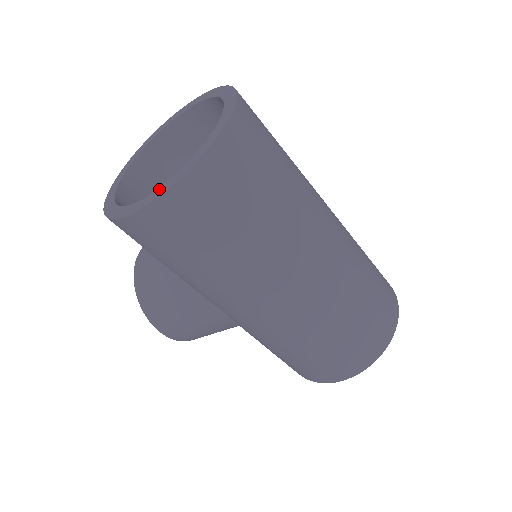
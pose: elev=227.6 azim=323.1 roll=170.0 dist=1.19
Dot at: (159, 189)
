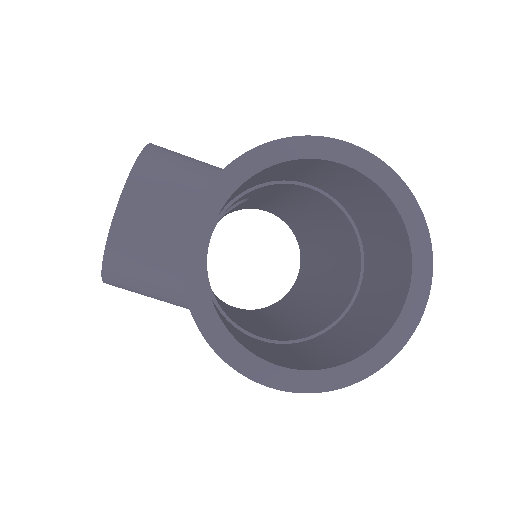
Dot at: (306, 375)
